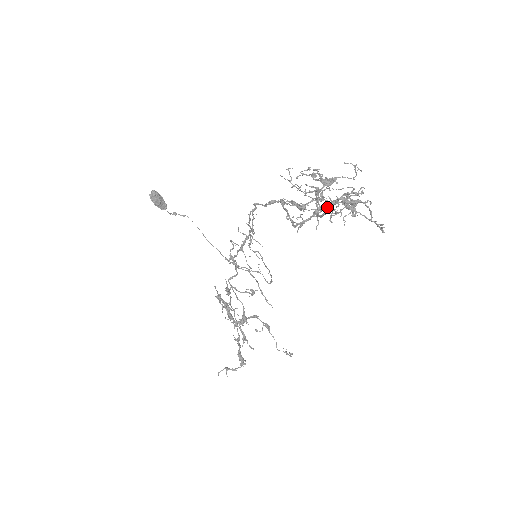
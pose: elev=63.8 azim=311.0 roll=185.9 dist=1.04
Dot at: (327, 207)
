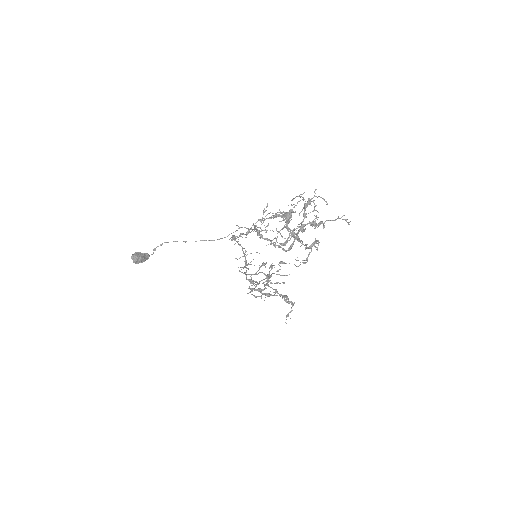
Dot at: occluded
